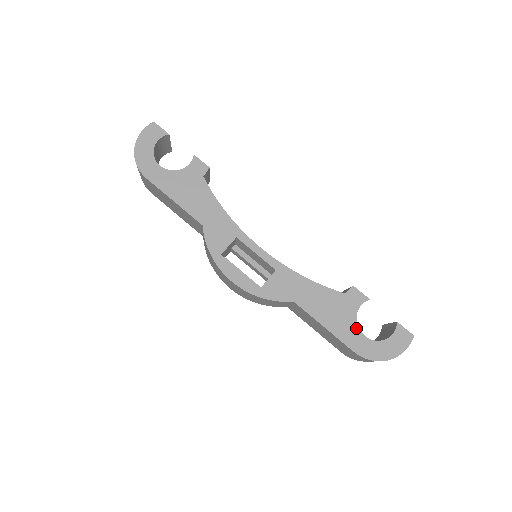
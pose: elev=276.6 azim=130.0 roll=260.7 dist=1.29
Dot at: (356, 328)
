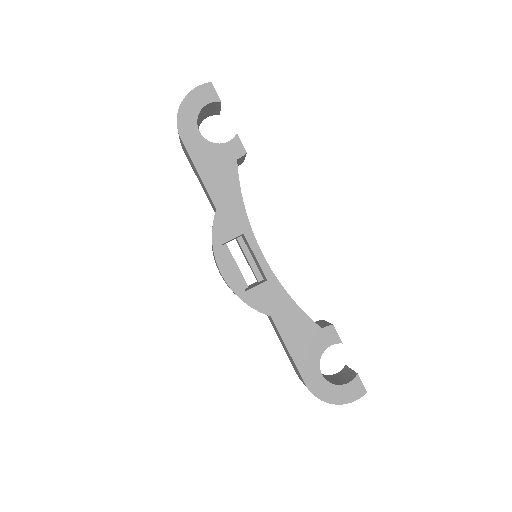
Dot at: (317, 364)
